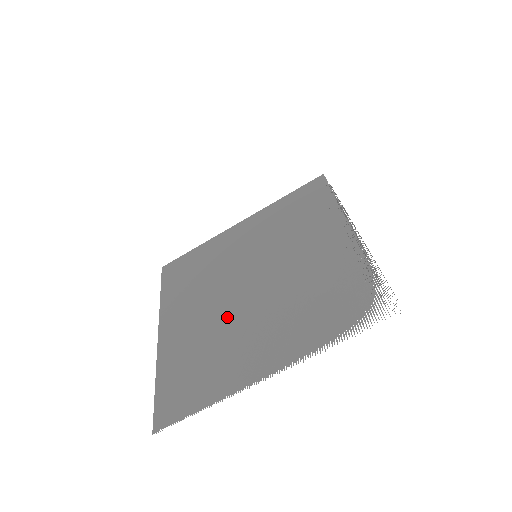
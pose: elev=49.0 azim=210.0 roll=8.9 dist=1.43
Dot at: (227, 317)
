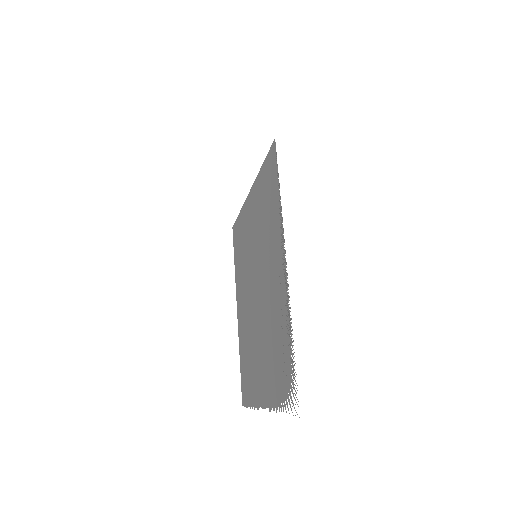
Dot at: (251, 325)
